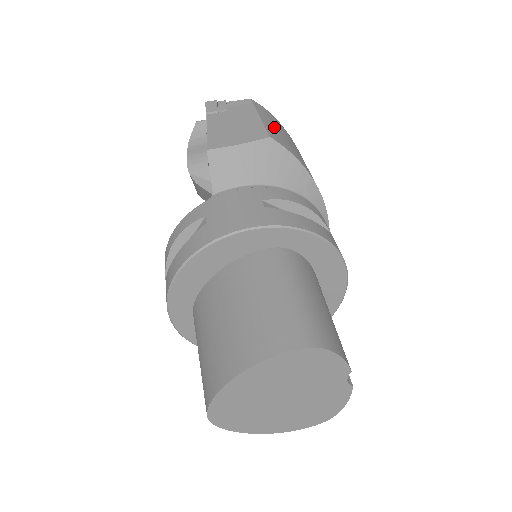
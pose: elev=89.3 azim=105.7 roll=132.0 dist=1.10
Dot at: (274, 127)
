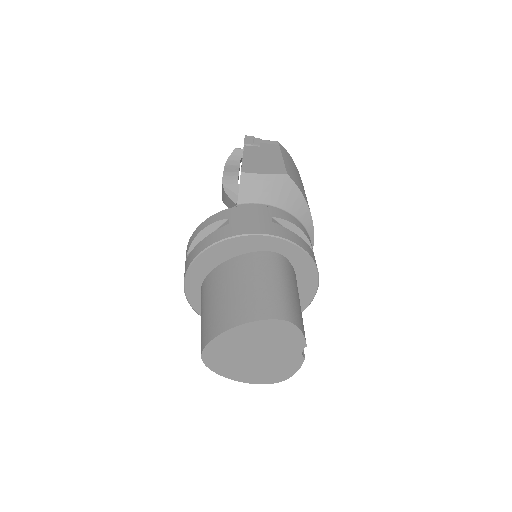
Dot at: (291, 167)
